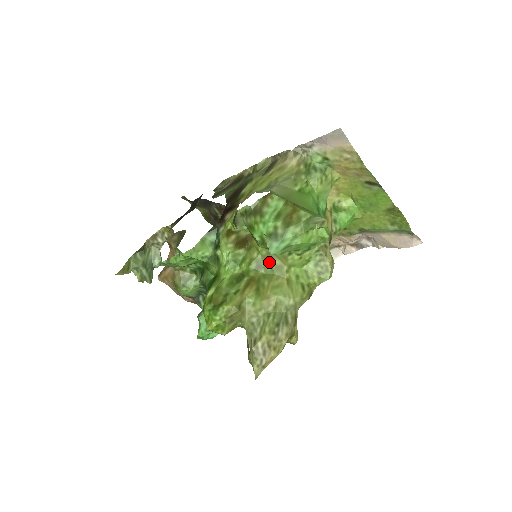
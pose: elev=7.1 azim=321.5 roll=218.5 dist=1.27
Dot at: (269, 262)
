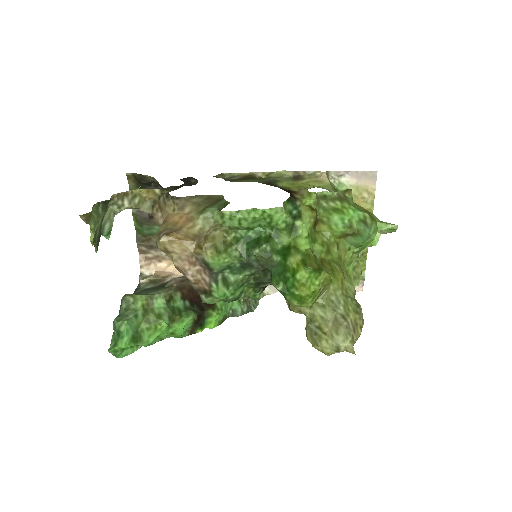
Dot at: (335, 250)
